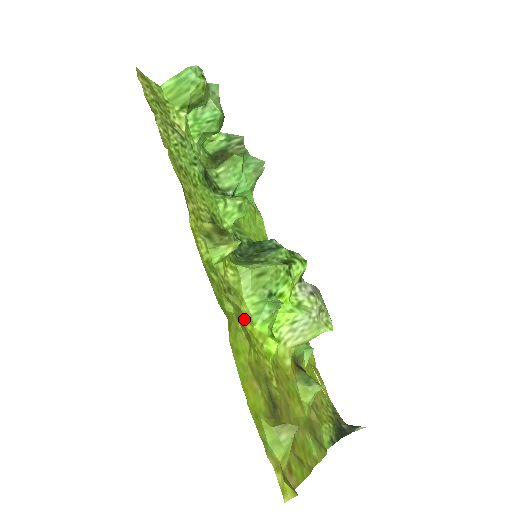
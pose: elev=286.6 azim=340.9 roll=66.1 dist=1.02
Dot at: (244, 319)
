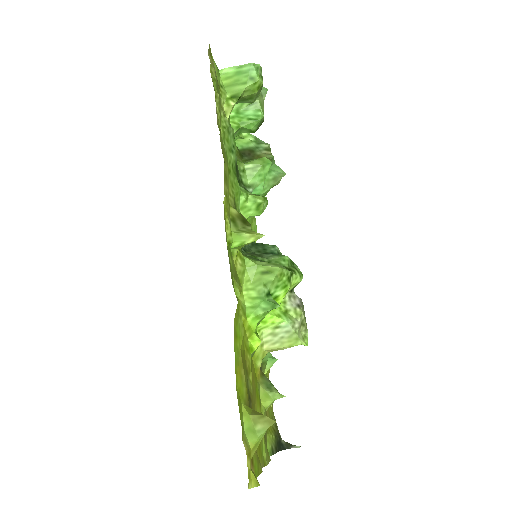
Dot at: occluded
